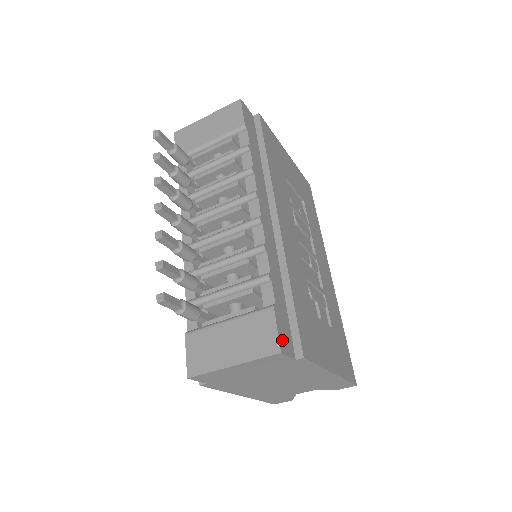
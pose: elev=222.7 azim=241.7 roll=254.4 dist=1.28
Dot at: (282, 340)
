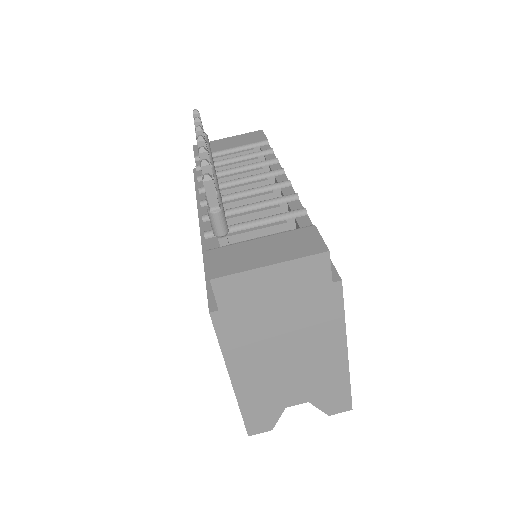
Dot at: occluded
